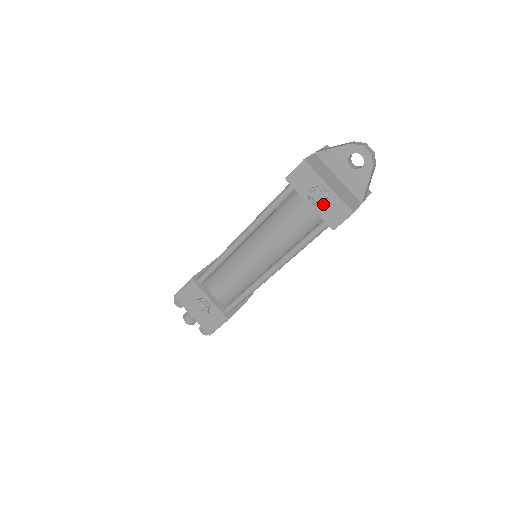
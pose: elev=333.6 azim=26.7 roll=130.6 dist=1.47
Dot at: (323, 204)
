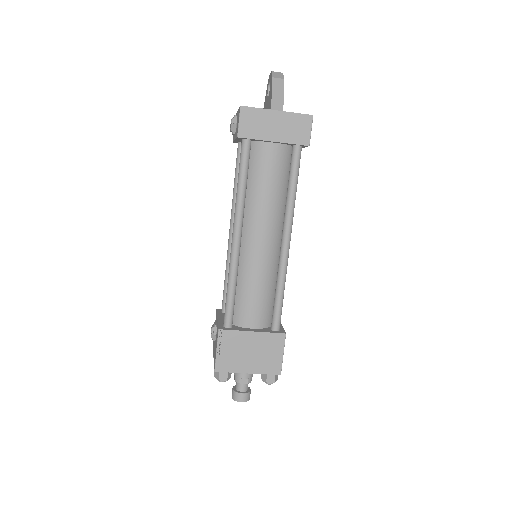
Dot at: (234, 125)
